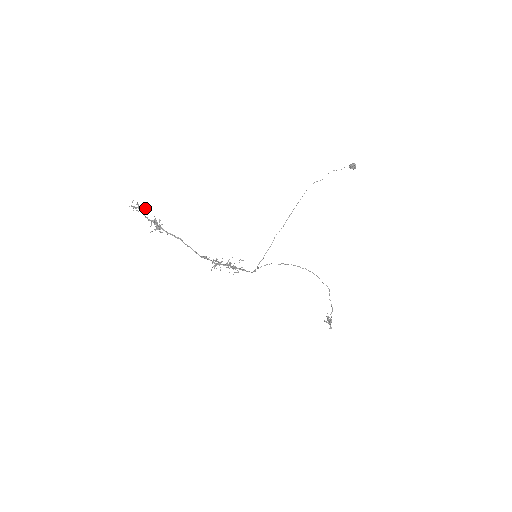
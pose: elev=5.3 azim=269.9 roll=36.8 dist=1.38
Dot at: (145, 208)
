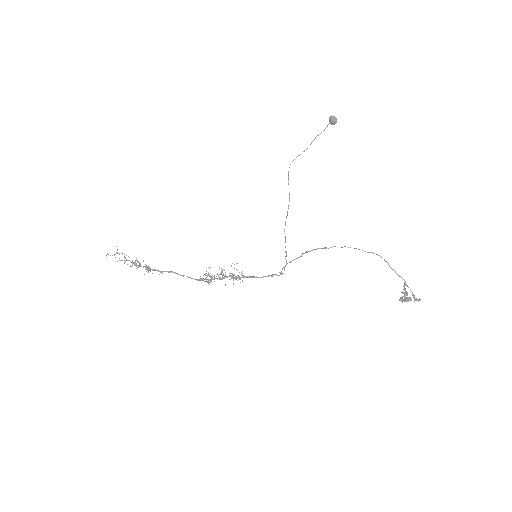
Dot at: occluded
